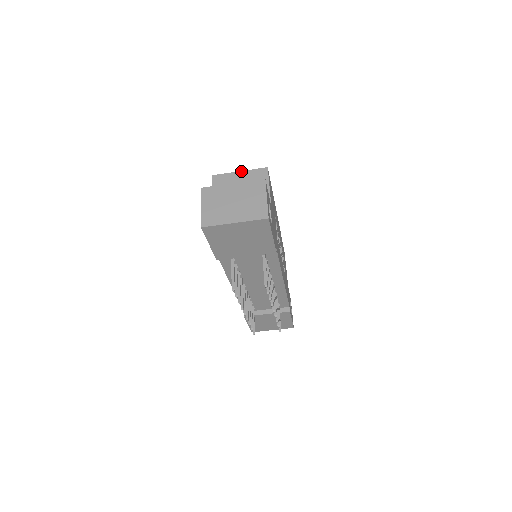
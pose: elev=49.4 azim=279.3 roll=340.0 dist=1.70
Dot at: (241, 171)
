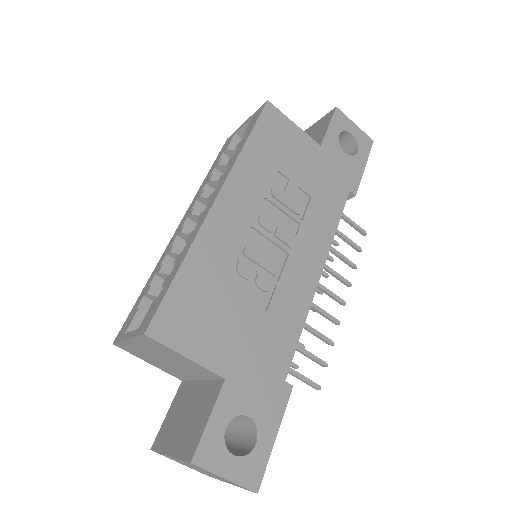
Dot at: (127, 340)
